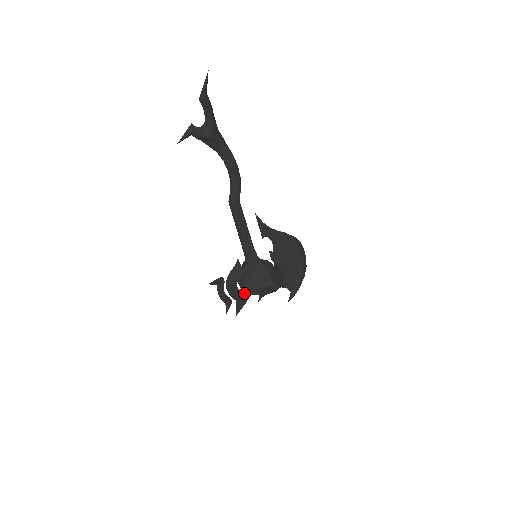
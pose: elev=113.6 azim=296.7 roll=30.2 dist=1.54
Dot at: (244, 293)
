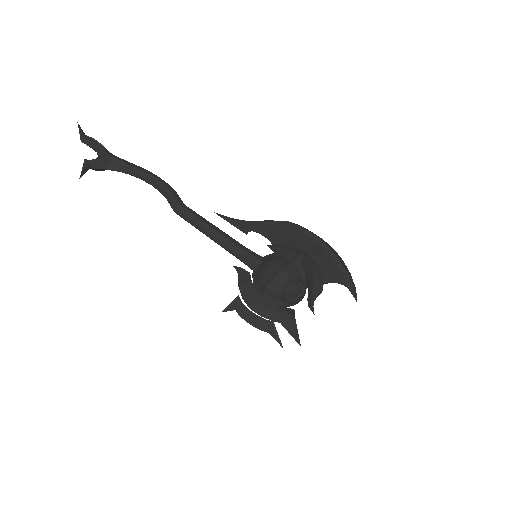
Dot at: (282, 309)
